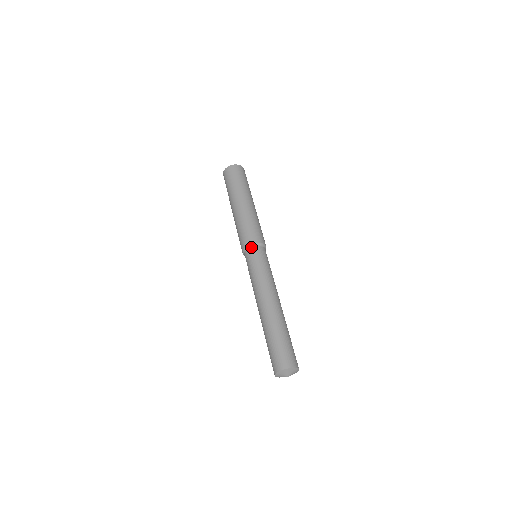
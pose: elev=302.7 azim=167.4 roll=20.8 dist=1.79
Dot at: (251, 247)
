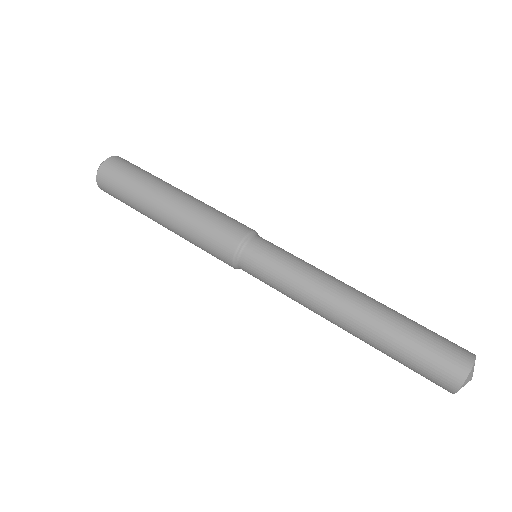
Dot at: (244, 247)
